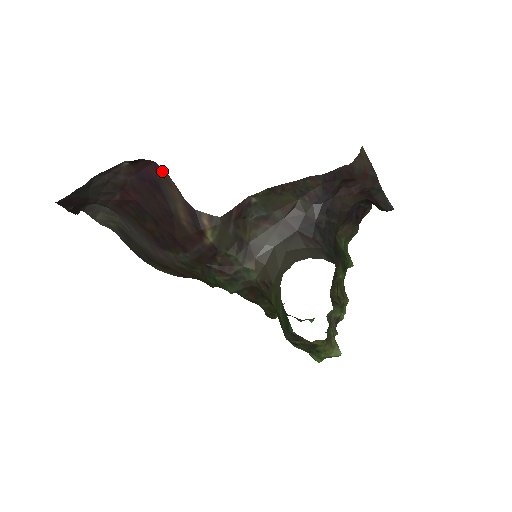
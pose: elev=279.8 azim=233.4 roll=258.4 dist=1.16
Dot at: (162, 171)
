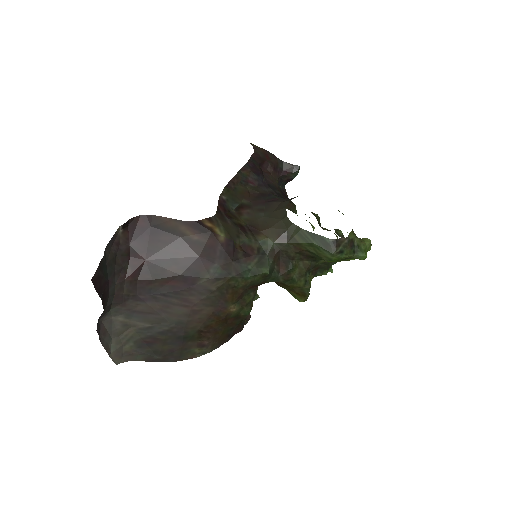
Dot at: (151, 217)
